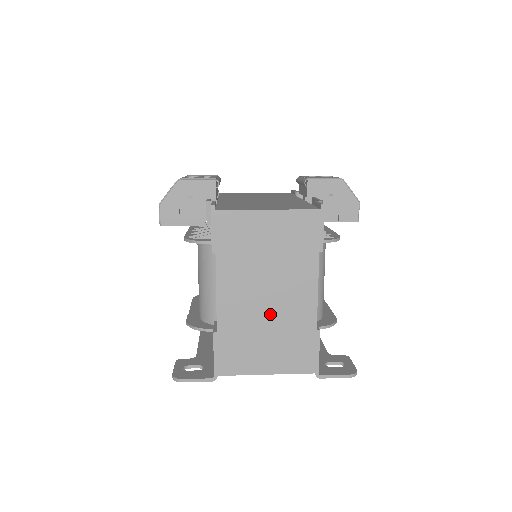
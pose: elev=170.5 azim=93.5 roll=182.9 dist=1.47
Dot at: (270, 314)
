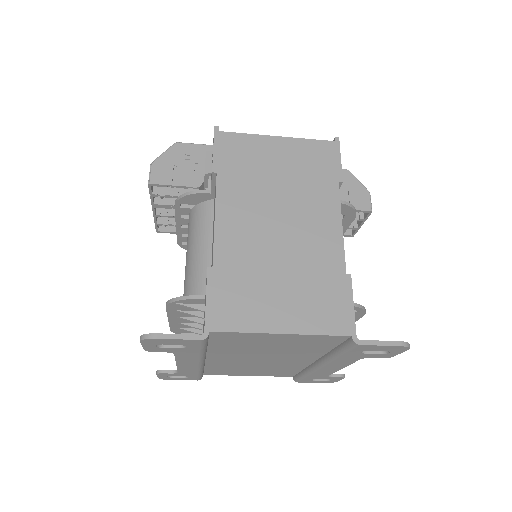
Dot at: (284, 248)
